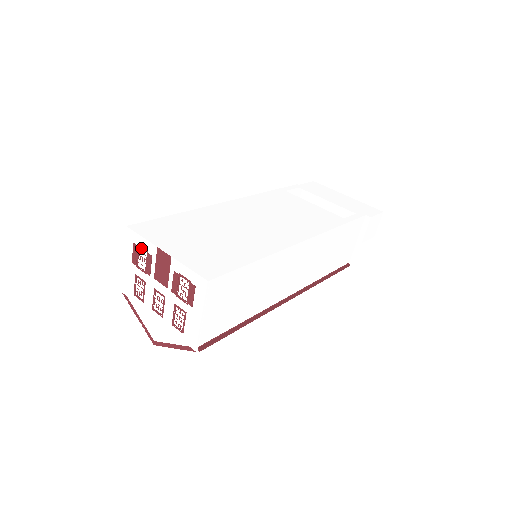
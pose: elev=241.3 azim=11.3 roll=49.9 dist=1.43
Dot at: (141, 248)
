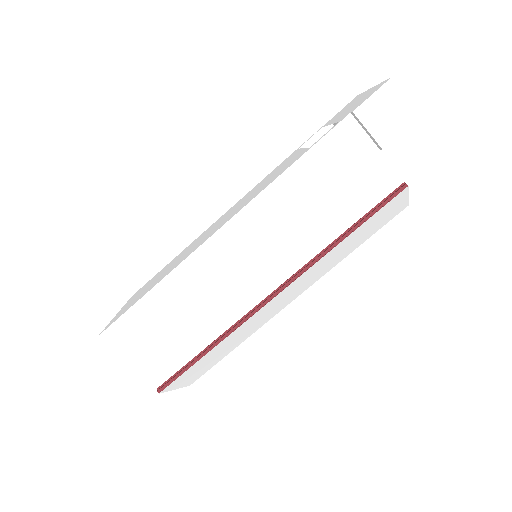
Dot at: occluded
